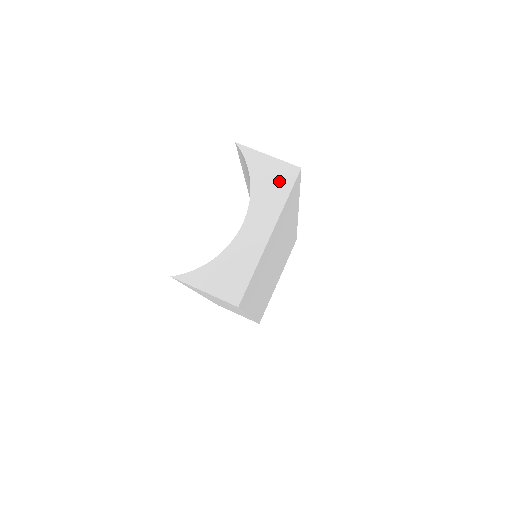
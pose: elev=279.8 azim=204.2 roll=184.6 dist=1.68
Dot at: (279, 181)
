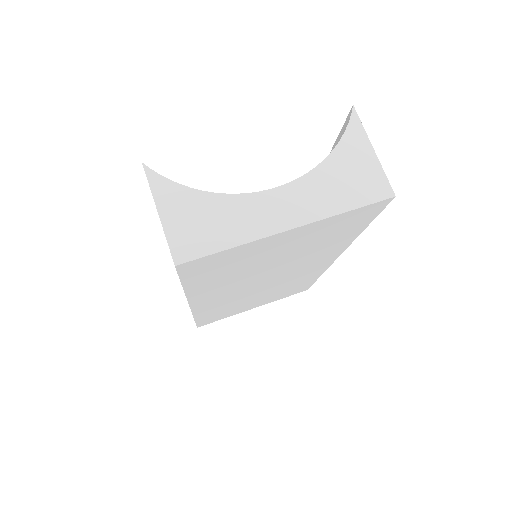
Dot at: (358, 185)
